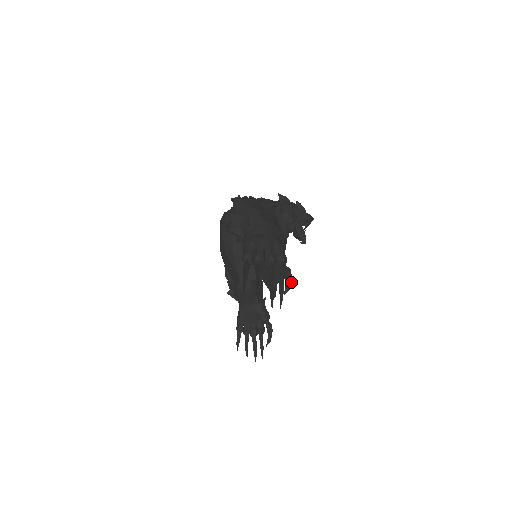
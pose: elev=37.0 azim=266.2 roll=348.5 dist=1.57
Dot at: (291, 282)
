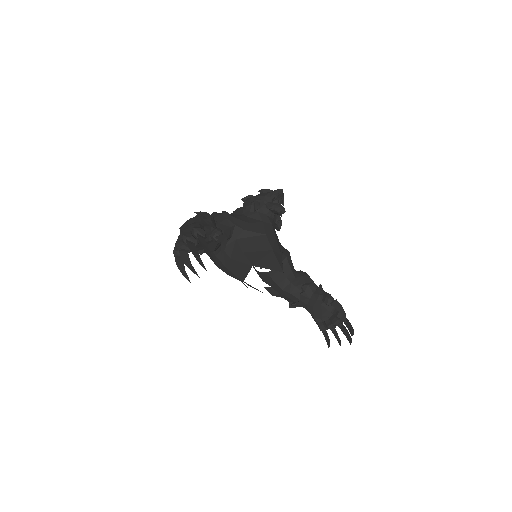
Dot at: (226, 242)
